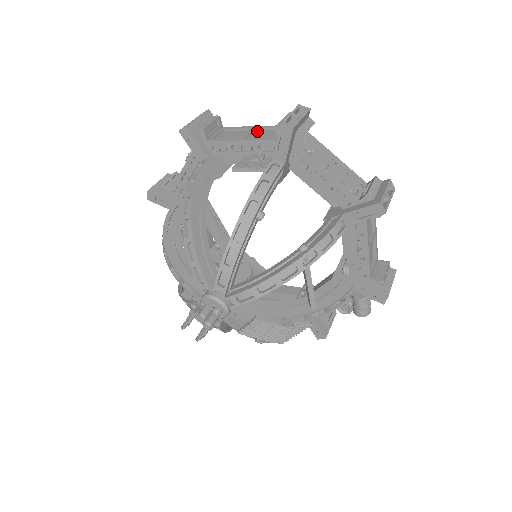
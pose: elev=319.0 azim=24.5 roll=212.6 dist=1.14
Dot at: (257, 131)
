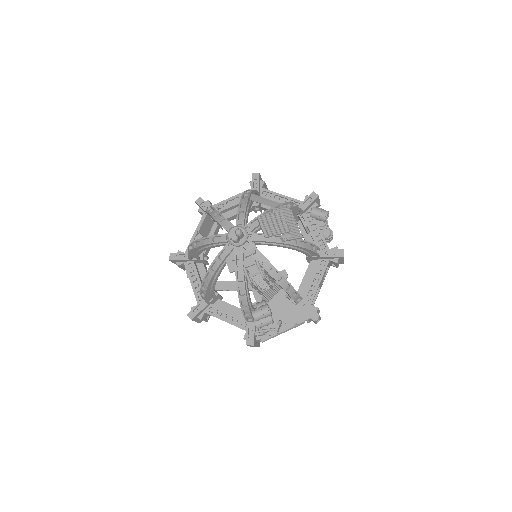
Dot at: occluded
